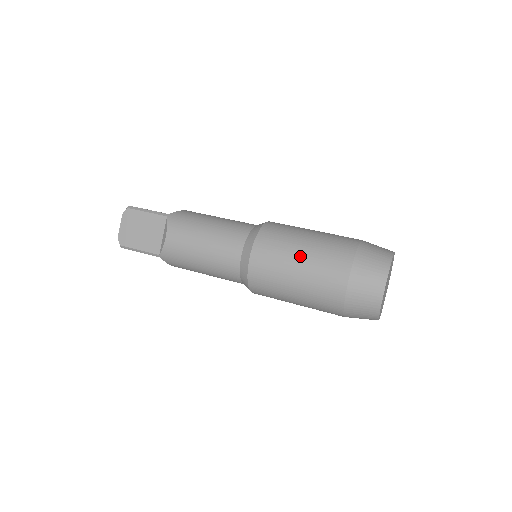
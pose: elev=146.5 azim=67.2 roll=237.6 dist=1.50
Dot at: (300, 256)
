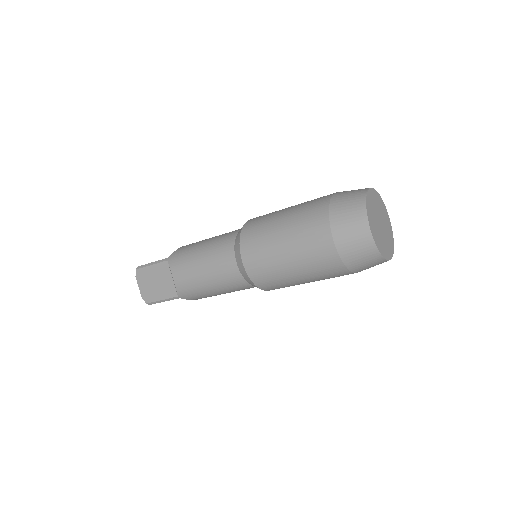
Dot at: occluded
